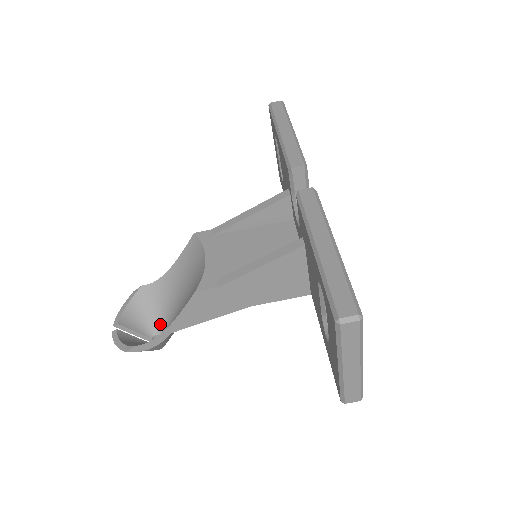
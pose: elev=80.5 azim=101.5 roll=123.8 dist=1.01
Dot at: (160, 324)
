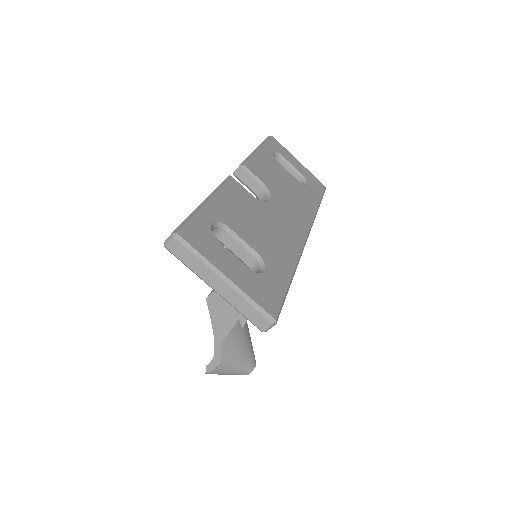
Dot at: occluded
